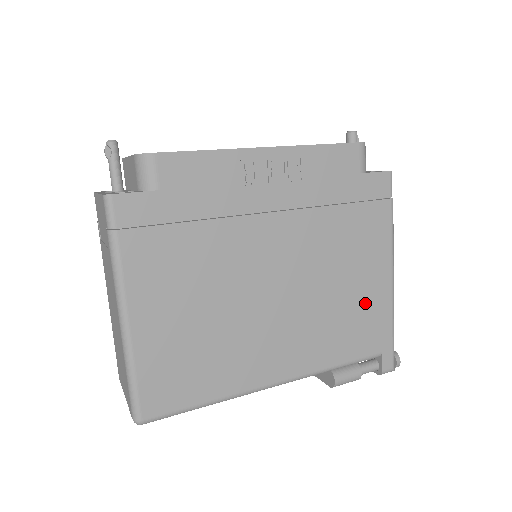
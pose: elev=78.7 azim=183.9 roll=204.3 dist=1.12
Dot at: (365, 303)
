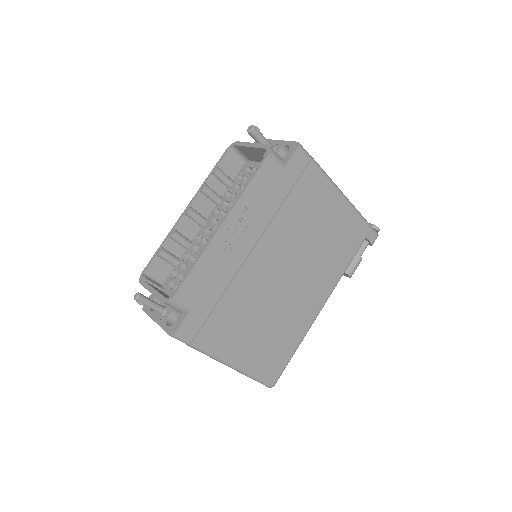
Dot at: (338, 227)
